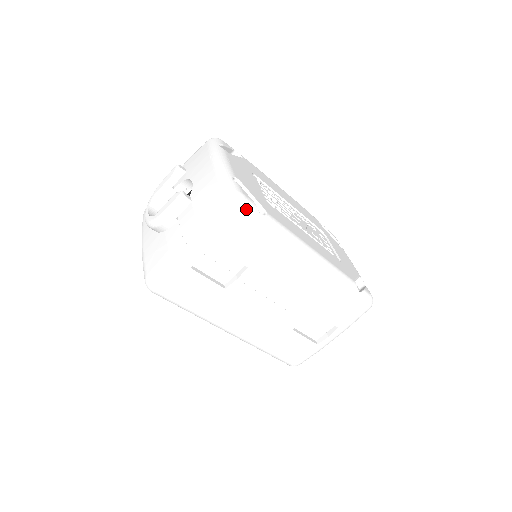
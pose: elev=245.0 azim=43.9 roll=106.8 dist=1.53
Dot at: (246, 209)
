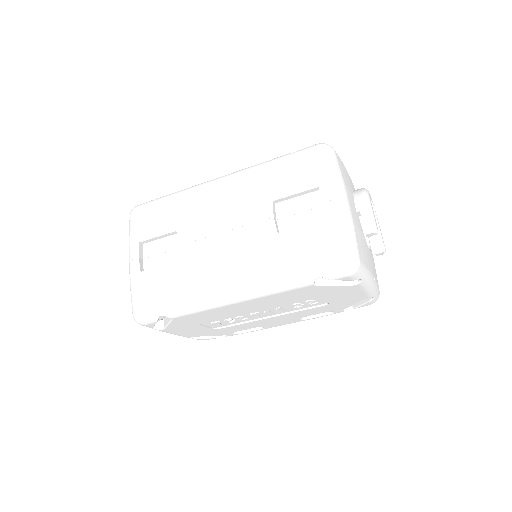
Dot at: (140, 206)
